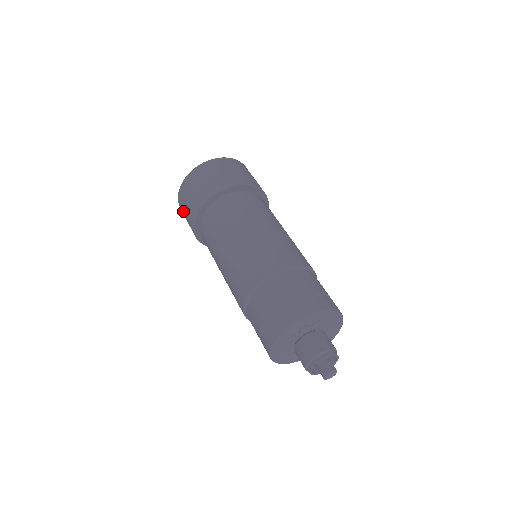
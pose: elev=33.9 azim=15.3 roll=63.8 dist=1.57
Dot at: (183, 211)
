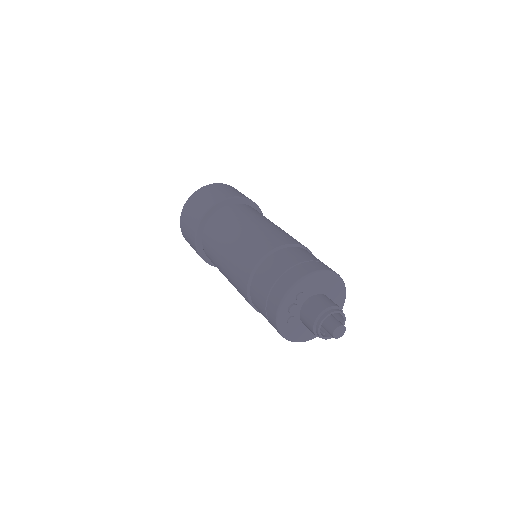
Dot at: occluded
